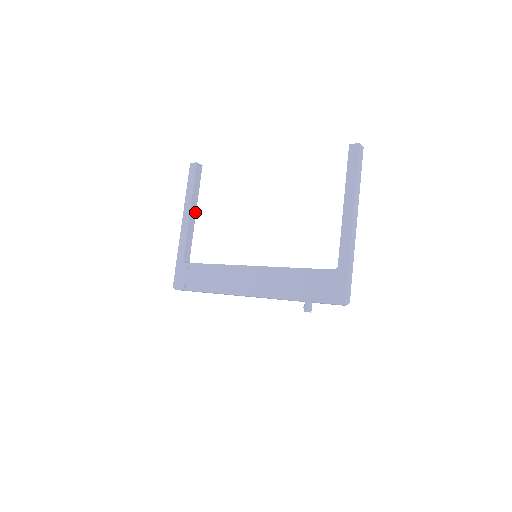
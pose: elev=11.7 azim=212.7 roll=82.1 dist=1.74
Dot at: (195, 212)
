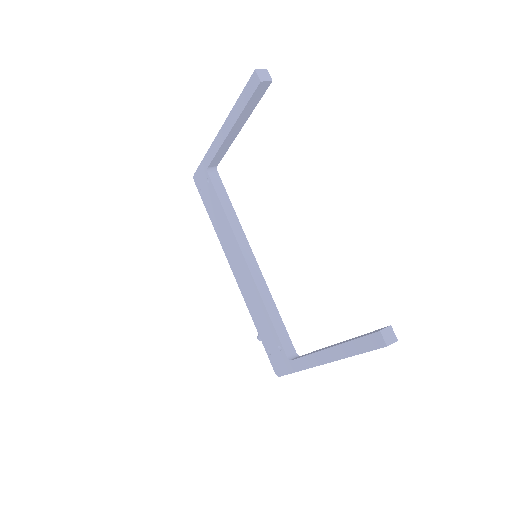
Dot at: (240, 129)
